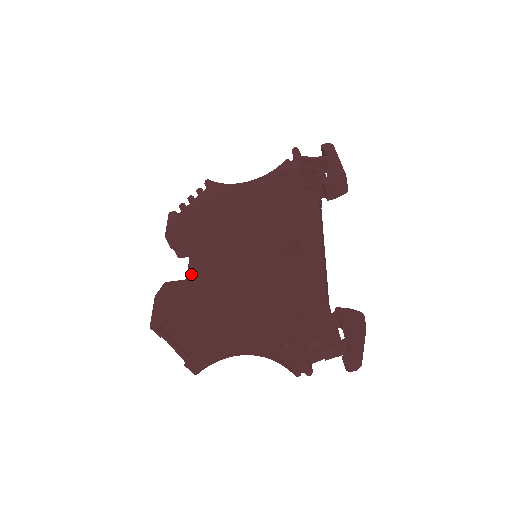
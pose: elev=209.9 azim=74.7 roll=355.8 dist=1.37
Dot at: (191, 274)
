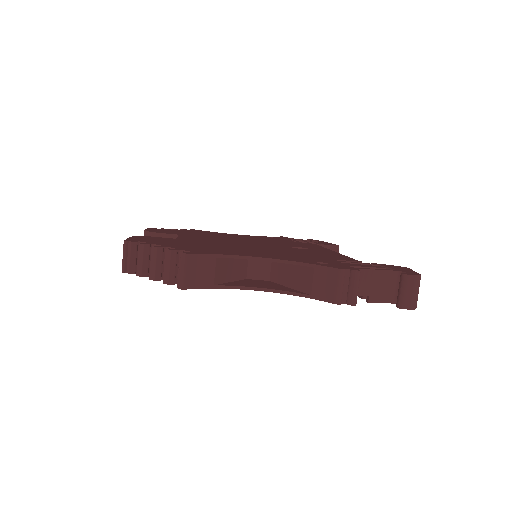
Dot at: (182, 238)
